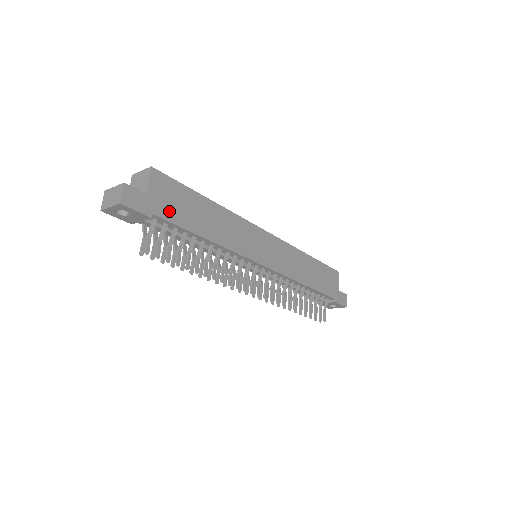
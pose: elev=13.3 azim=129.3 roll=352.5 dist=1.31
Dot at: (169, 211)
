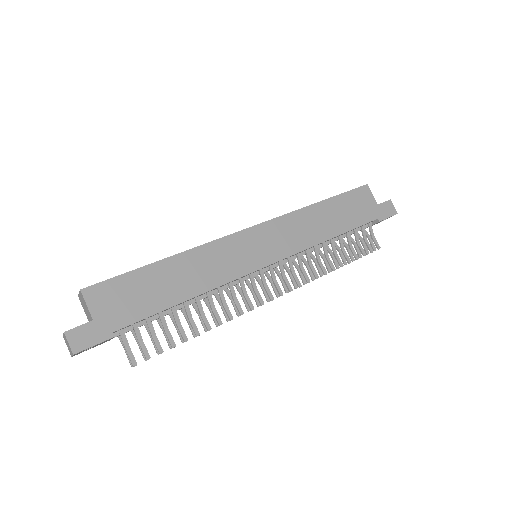
Dot at: (127, 313)
